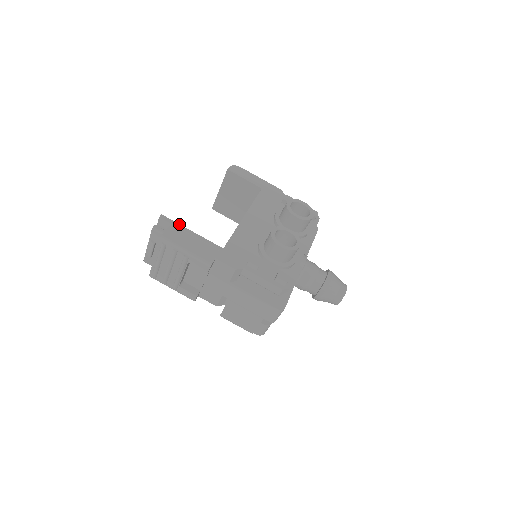
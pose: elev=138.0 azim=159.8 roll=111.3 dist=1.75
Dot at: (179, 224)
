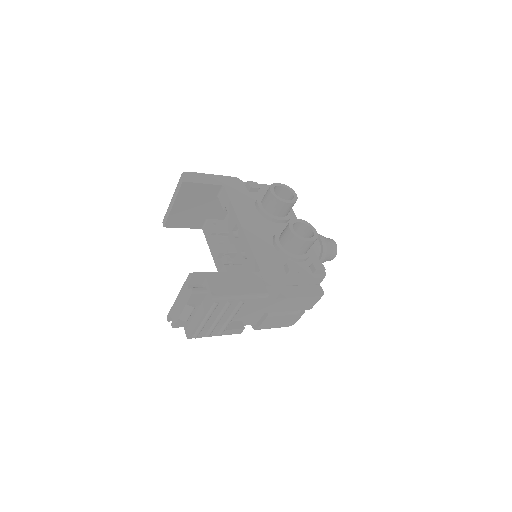
Dot at: (211, 272)
